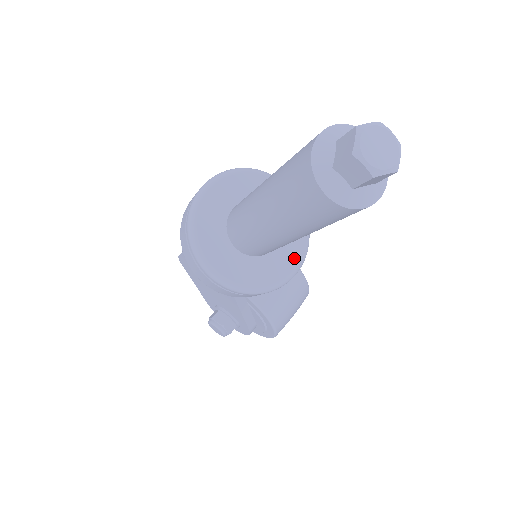
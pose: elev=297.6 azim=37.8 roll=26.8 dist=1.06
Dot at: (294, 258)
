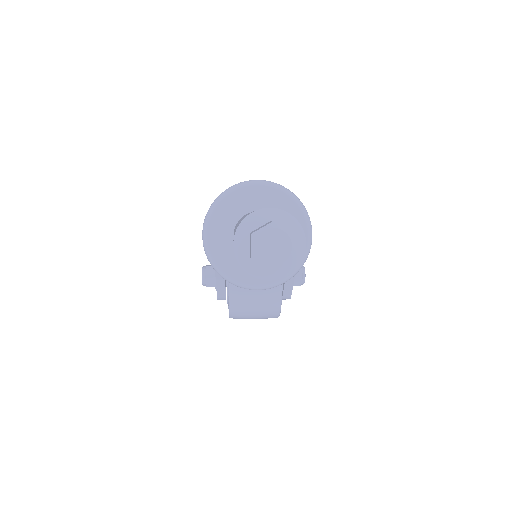
Dot at: occluded
